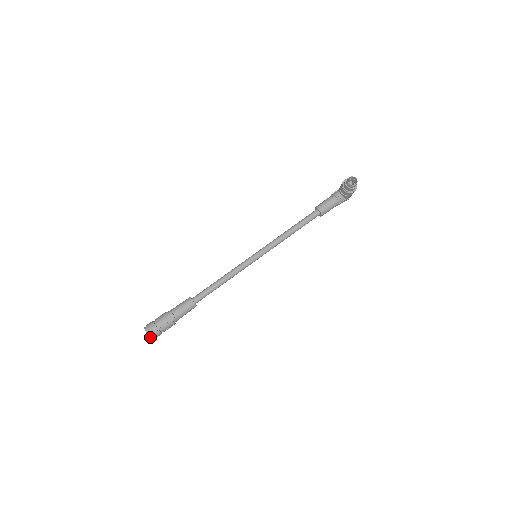
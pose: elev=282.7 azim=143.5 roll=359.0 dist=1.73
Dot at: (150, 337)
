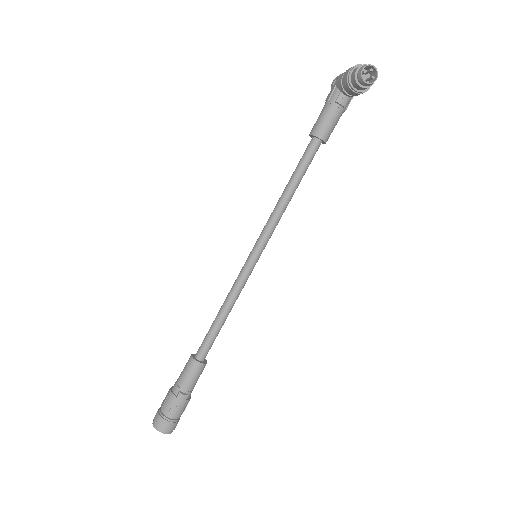
Dot at: (169, 433)
